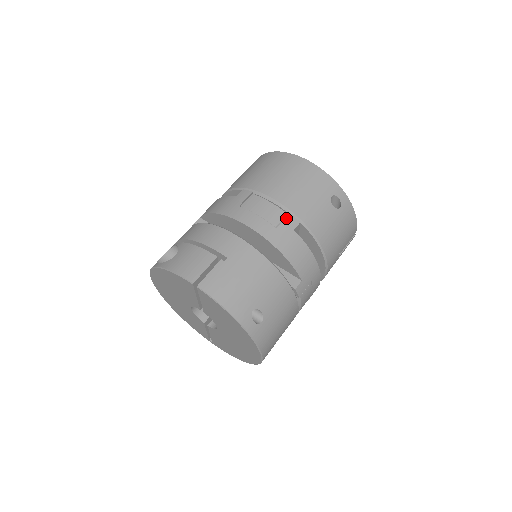
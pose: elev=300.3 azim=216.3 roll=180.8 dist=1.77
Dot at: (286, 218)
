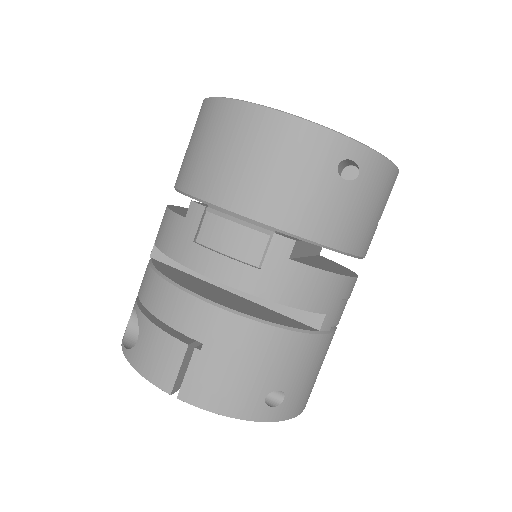
Dot at: (270, 245)
